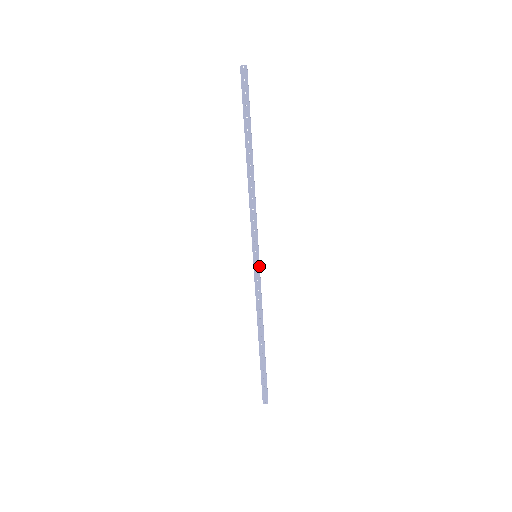
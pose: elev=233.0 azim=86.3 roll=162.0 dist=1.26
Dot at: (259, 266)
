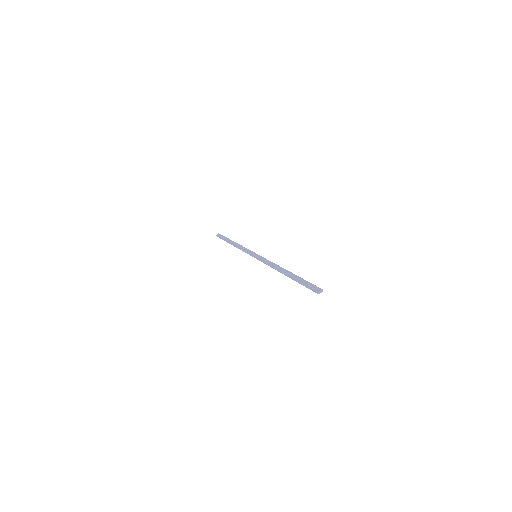
Dot at: (260, 256)
